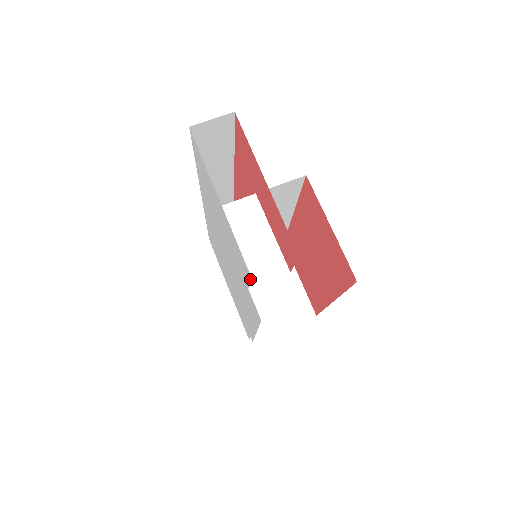
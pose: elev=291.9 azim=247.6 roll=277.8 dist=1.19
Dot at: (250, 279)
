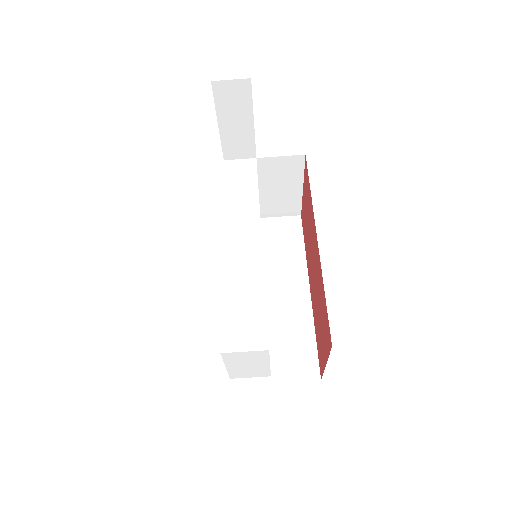
Dot at: (234, 377)
